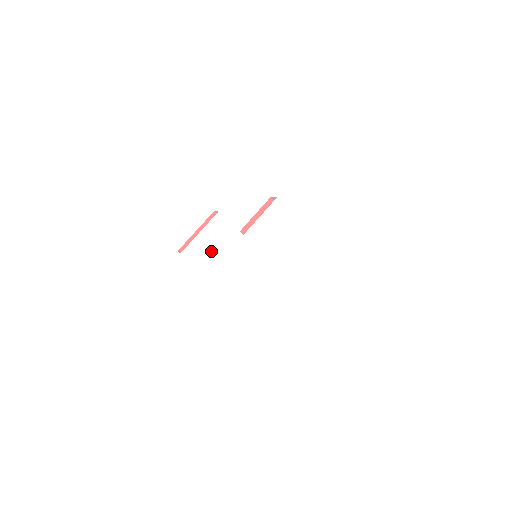
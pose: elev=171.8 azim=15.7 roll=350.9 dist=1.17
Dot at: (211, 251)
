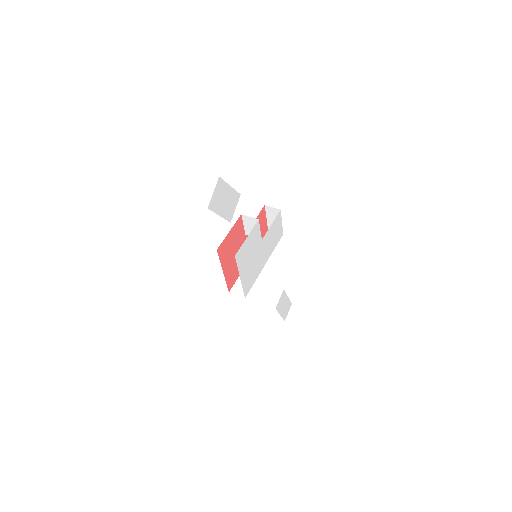
Dot at: (247, 253)
